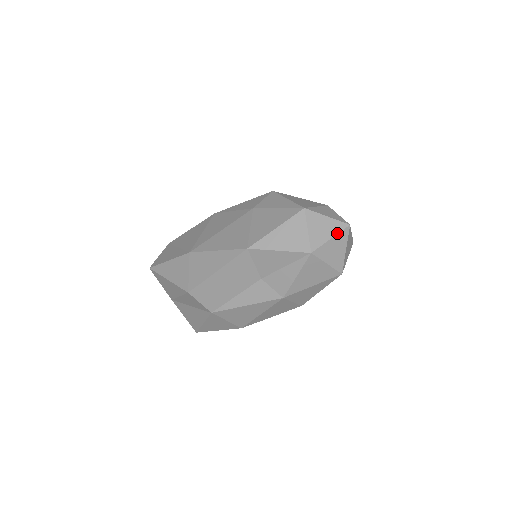
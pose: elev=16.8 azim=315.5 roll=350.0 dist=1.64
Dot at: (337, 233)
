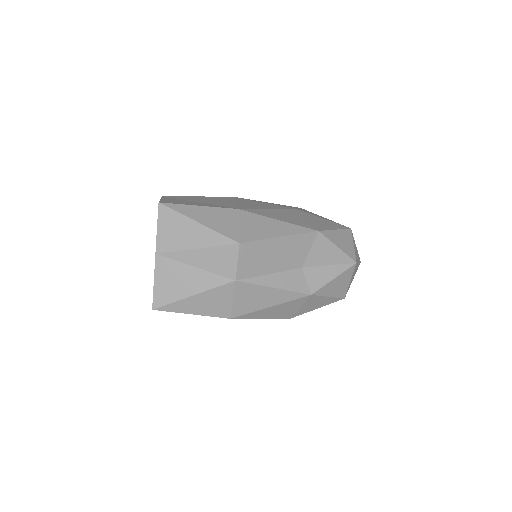
Dot at: (359, 261)
